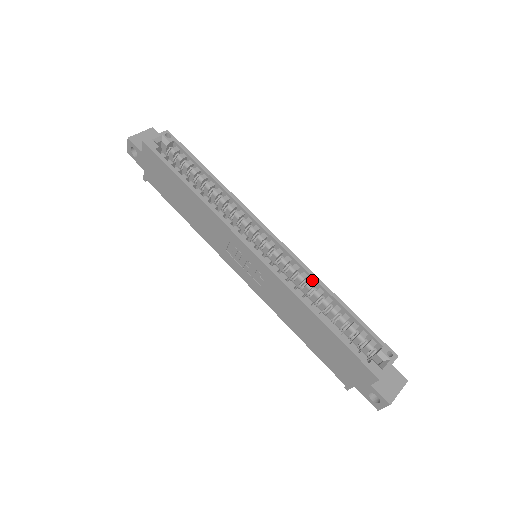
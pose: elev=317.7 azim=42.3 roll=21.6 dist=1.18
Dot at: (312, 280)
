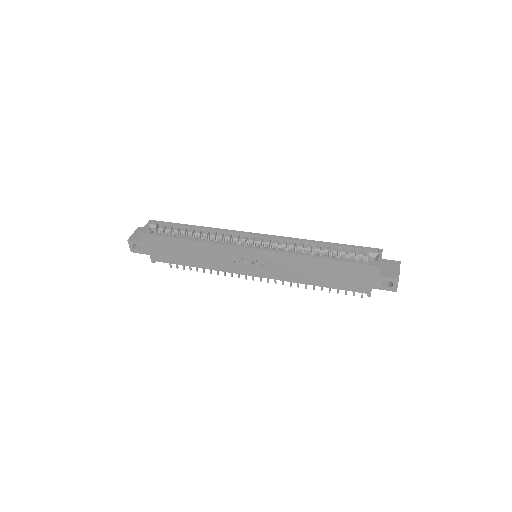
Dot at: (300, 243)
